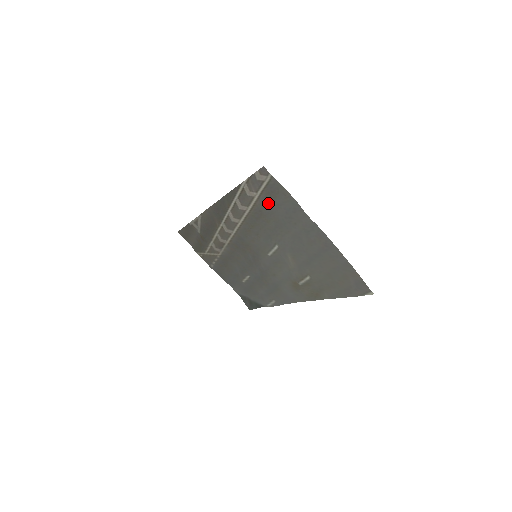
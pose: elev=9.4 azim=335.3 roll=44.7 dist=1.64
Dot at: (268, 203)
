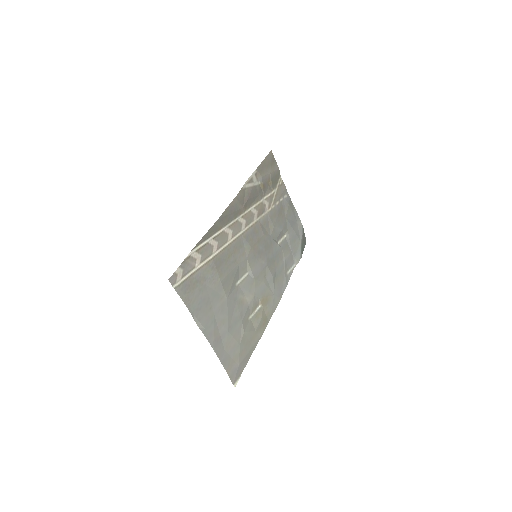
Dot at: (202, 279)
